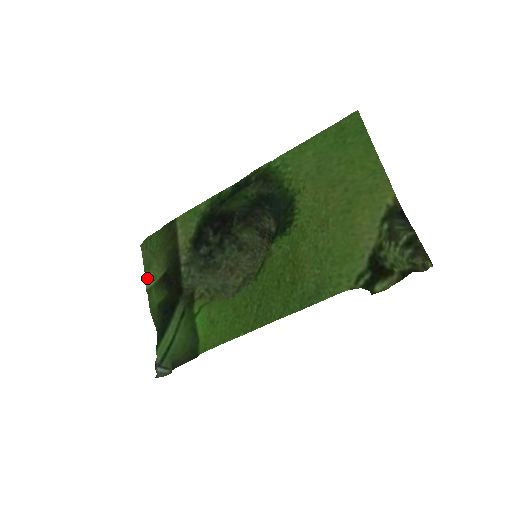
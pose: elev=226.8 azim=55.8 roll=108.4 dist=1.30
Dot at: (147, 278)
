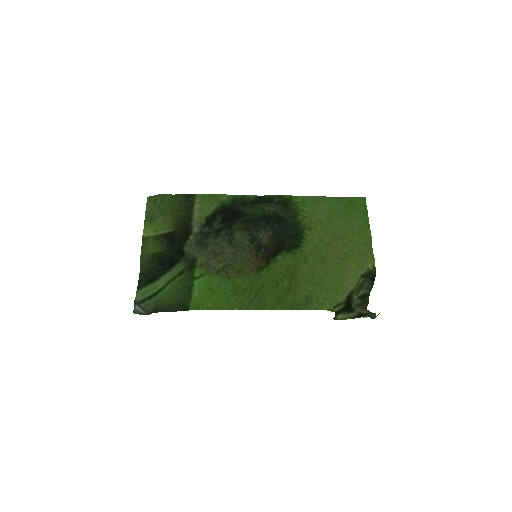
Dot at: (146, 227)
